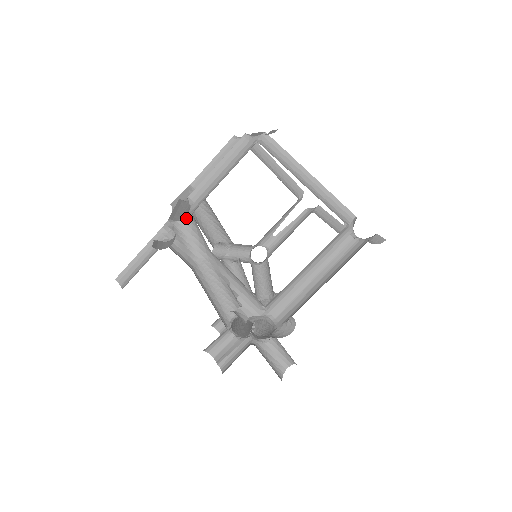
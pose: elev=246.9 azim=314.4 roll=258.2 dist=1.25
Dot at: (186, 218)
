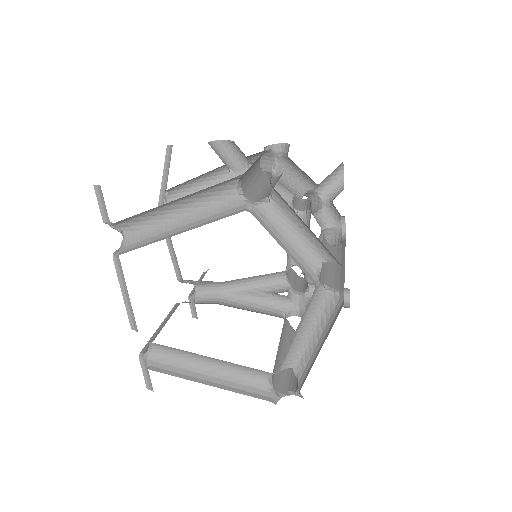
Dot at: occluded
